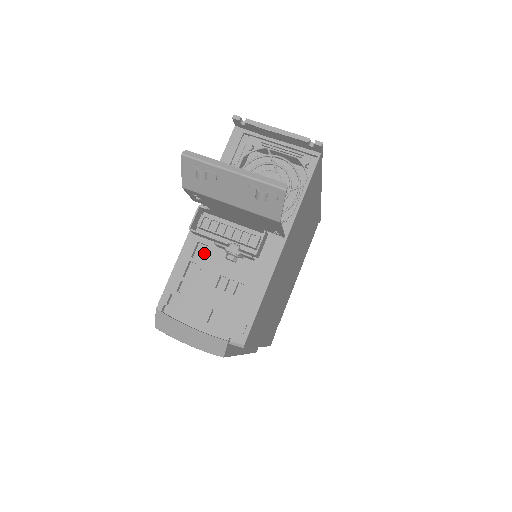
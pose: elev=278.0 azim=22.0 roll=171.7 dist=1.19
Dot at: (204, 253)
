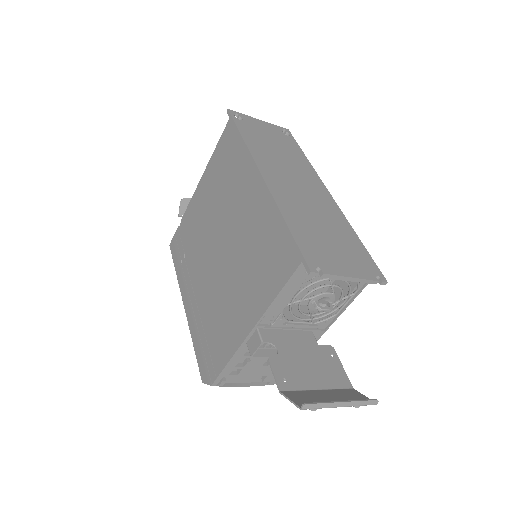
Dot at: occluded
